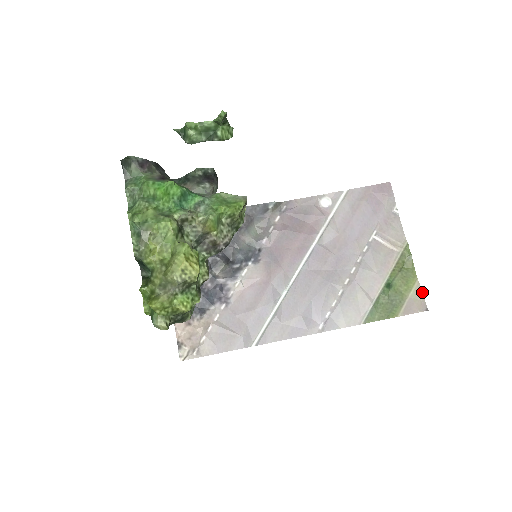
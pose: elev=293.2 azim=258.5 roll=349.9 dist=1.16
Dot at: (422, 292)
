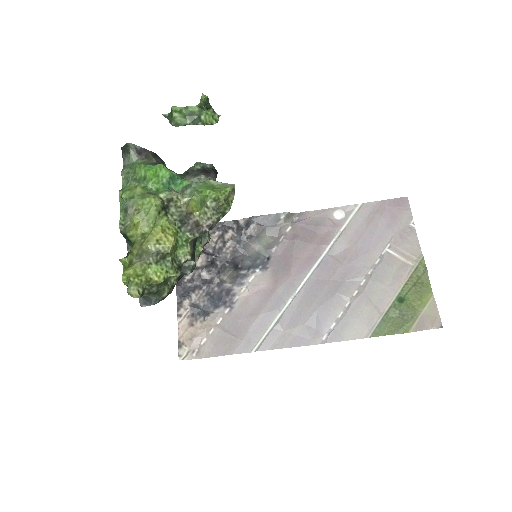
Dot at: (437, 308)
